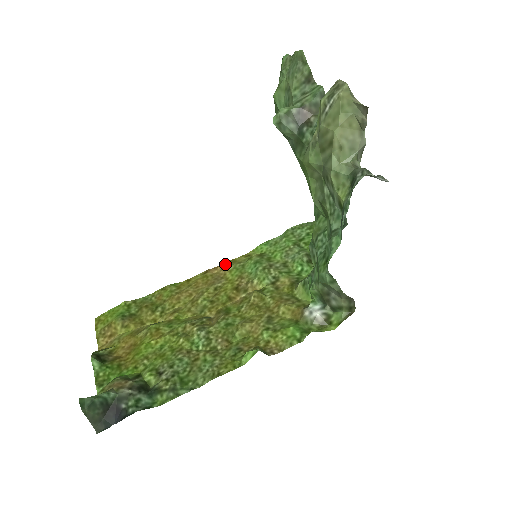
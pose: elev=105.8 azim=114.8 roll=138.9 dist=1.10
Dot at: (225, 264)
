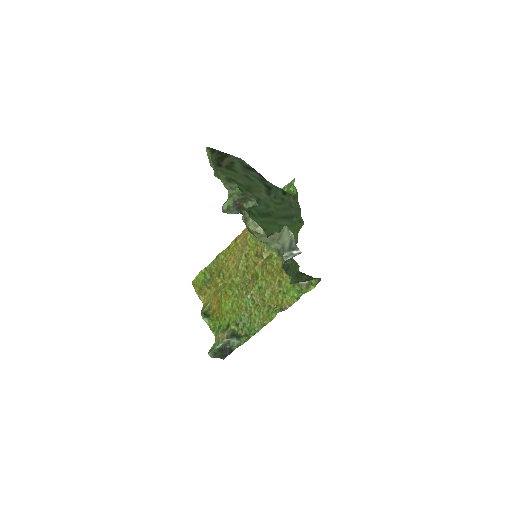
Dot at: (244, 233)
